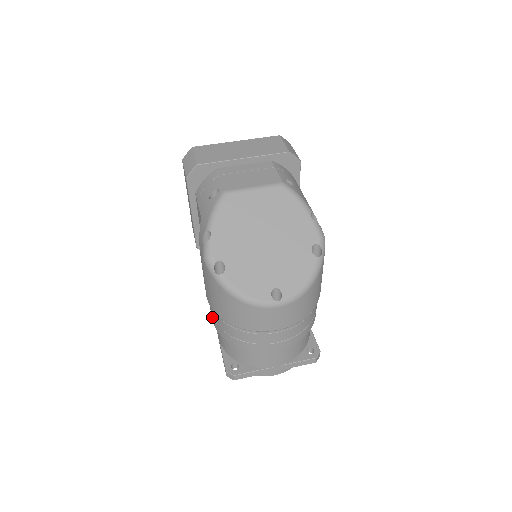
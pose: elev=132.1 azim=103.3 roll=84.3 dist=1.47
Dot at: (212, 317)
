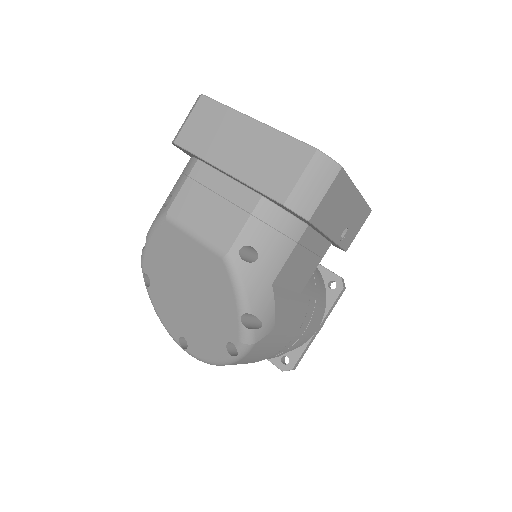
Dot at: occluded
